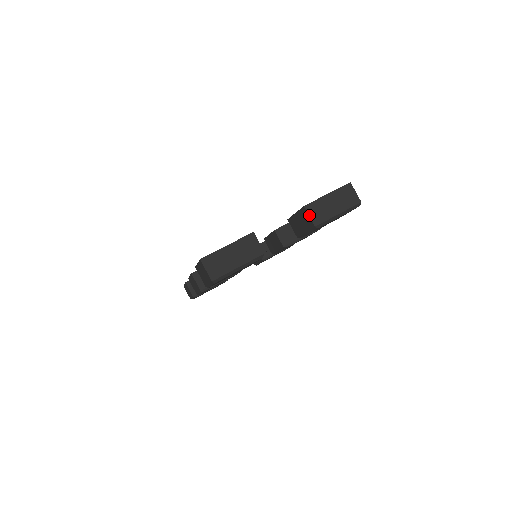
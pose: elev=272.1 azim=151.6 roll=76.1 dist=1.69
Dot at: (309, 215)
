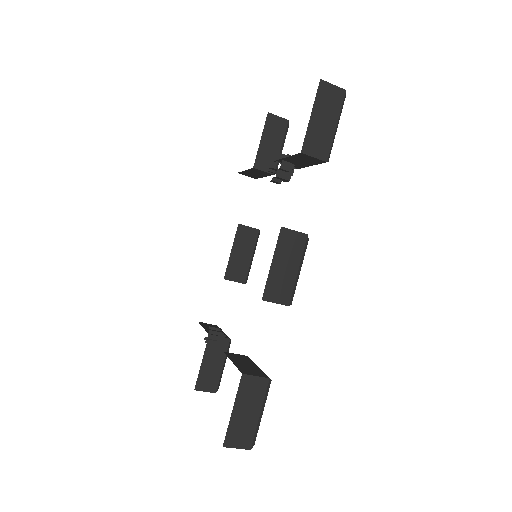
Dot at: occluded
